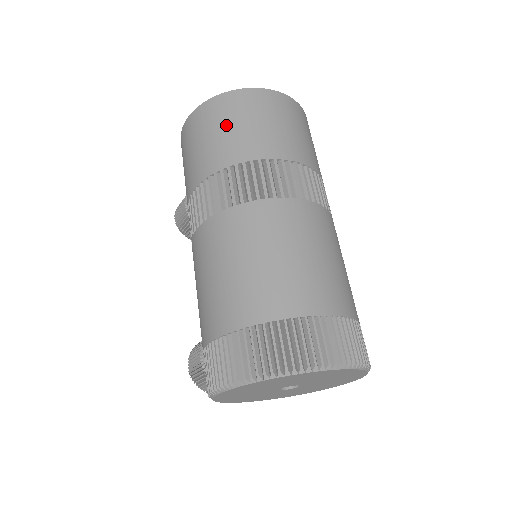
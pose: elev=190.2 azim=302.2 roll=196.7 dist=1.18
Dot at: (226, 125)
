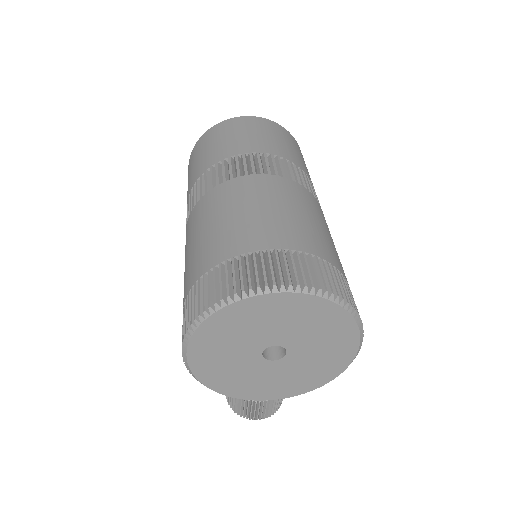
Dot at: (203, 151)
